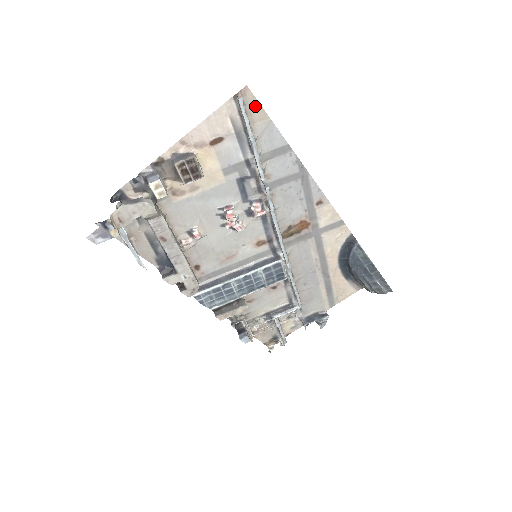
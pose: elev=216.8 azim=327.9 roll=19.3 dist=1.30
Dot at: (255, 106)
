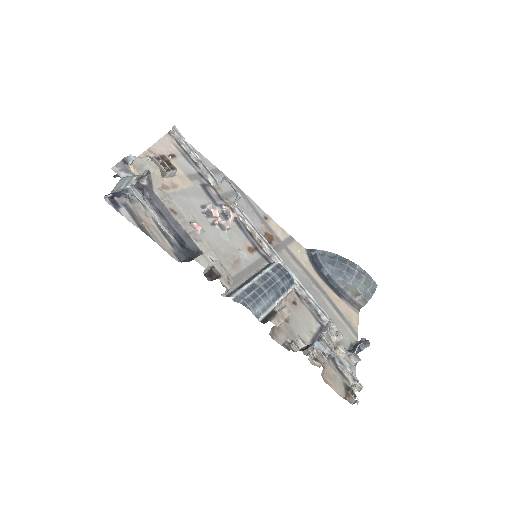
Dot at: occluded
